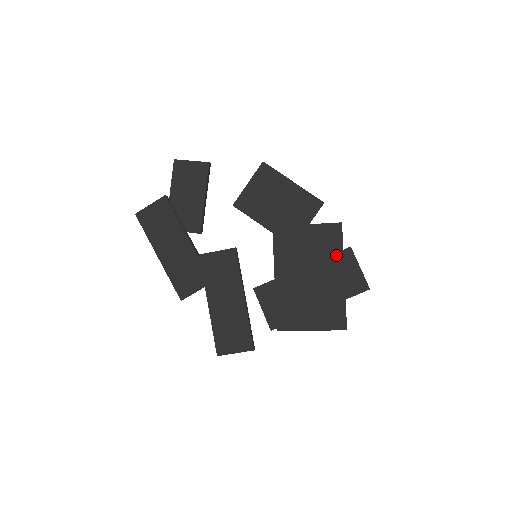
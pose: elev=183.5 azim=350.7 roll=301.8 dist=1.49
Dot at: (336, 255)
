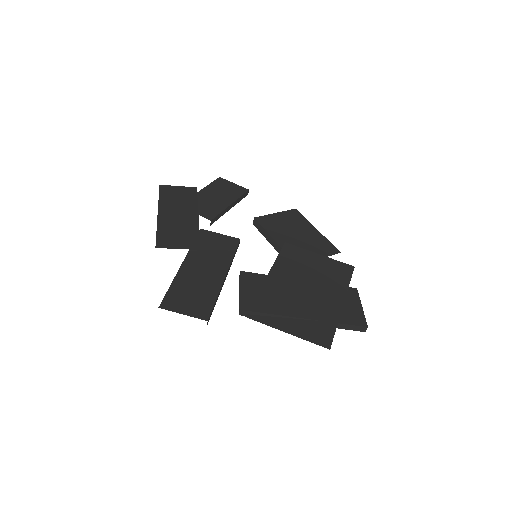
Dot at: (340, 285)
